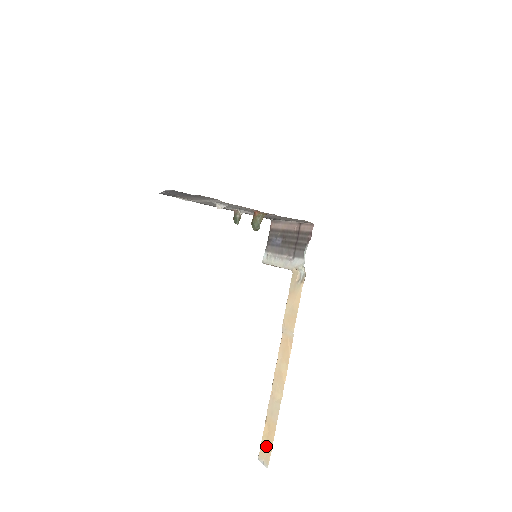
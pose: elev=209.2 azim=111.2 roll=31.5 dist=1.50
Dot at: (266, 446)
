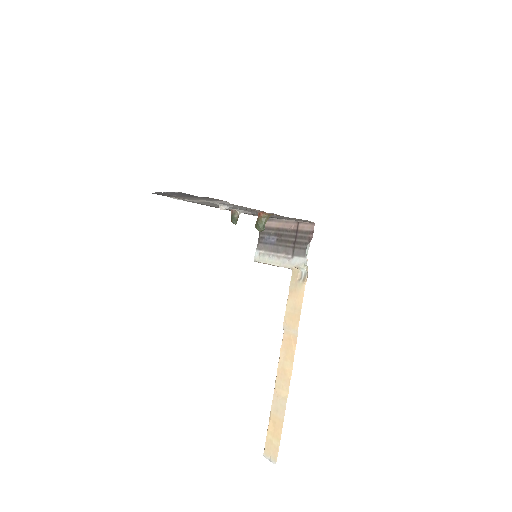
Dot at: (272, 443)
